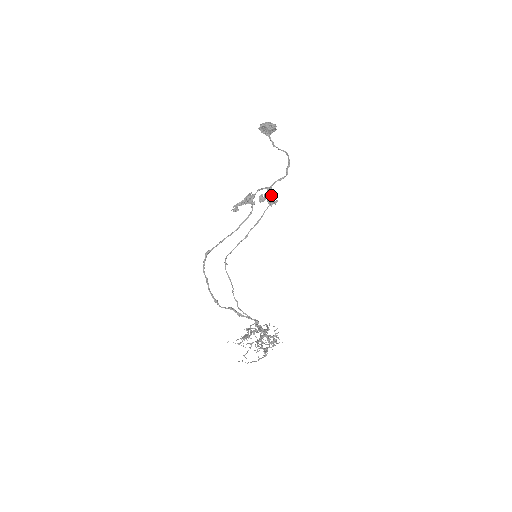
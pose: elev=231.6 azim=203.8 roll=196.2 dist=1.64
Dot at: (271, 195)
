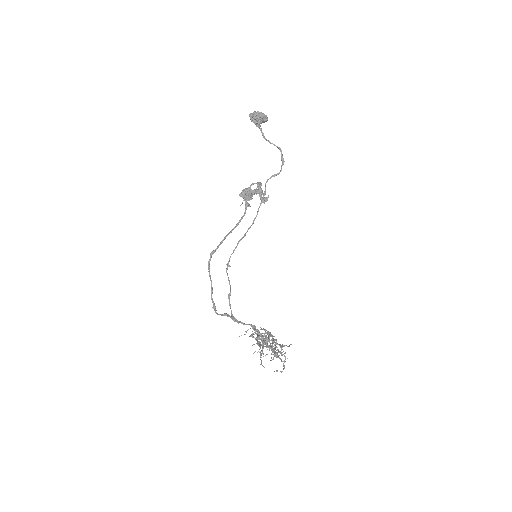
Dot at: (262, 191)
